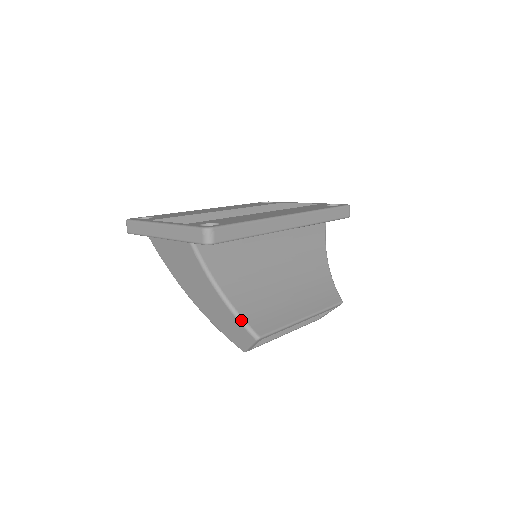
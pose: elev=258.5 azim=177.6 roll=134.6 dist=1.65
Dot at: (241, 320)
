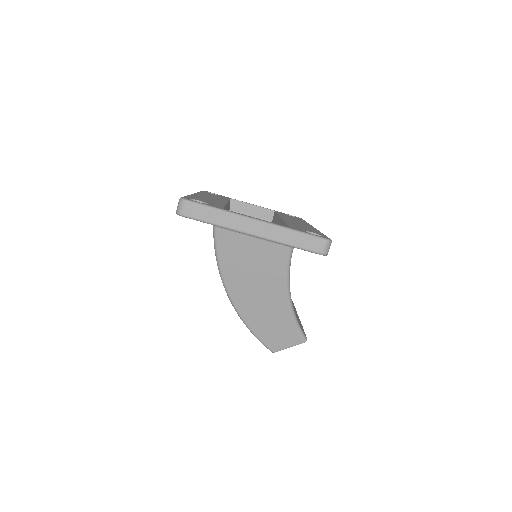
Dot at: (298, 324)
